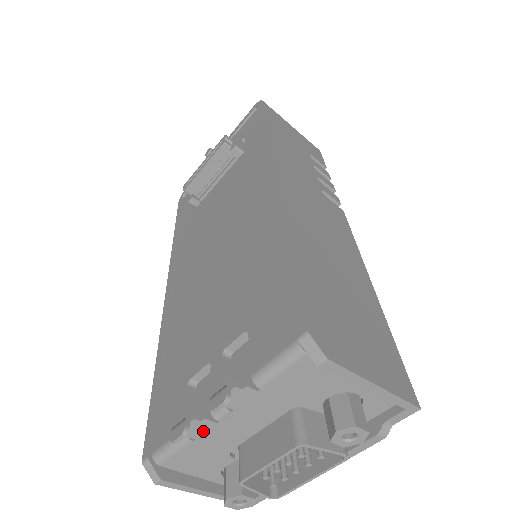
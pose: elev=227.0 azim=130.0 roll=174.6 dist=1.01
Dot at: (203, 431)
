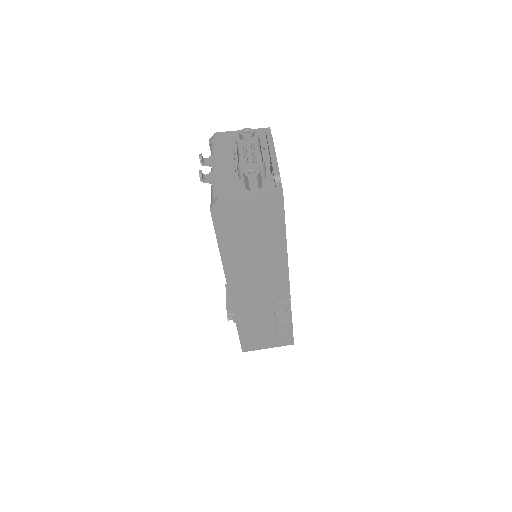
Dot at: (214, 177)
